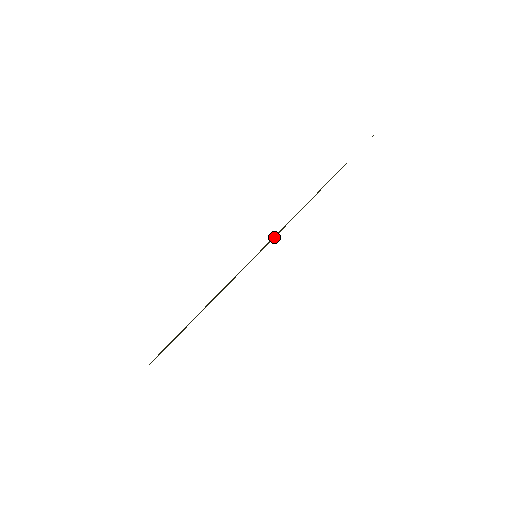
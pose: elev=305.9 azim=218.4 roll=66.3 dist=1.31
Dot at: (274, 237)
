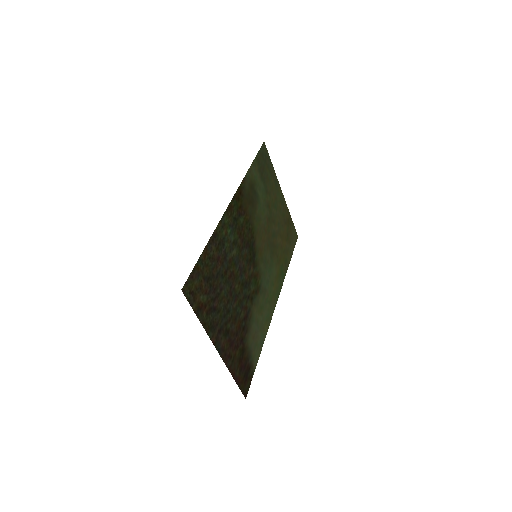
Dot at: (278, 255)
